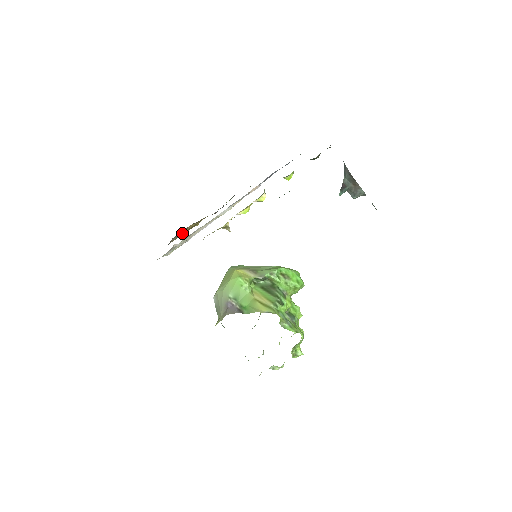
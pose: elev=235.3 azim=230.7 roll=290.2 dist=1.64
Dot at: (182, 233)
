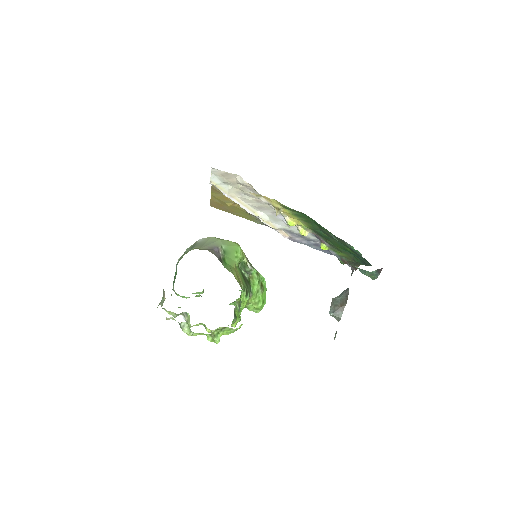
Dot at: (221, 192)
